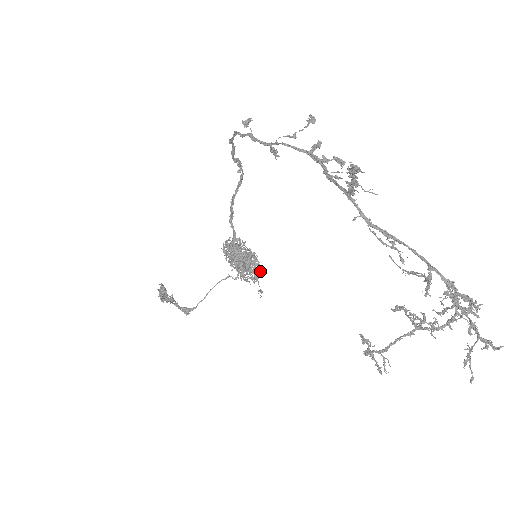
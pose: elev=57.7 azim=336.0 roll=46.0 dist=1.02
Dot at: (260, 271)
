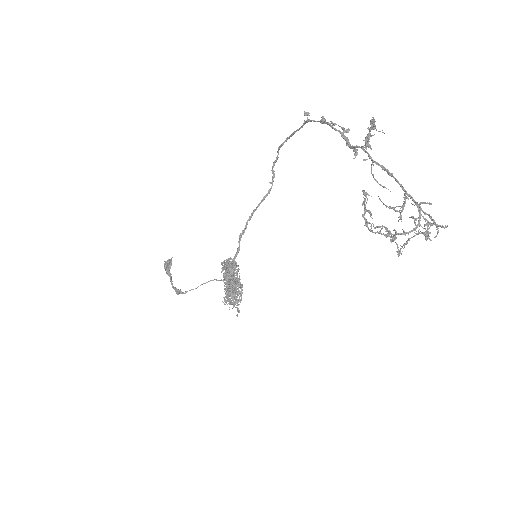
Dot at: occluded
